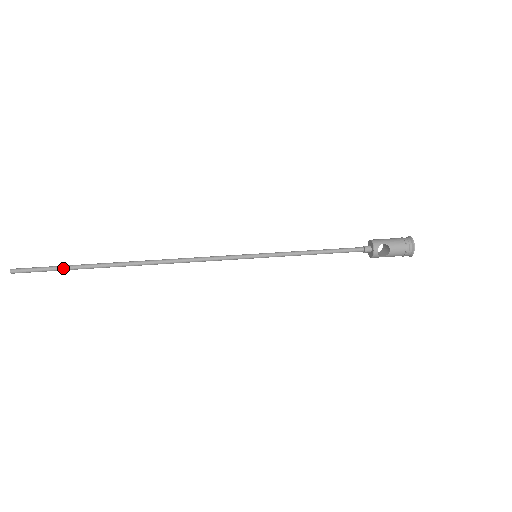
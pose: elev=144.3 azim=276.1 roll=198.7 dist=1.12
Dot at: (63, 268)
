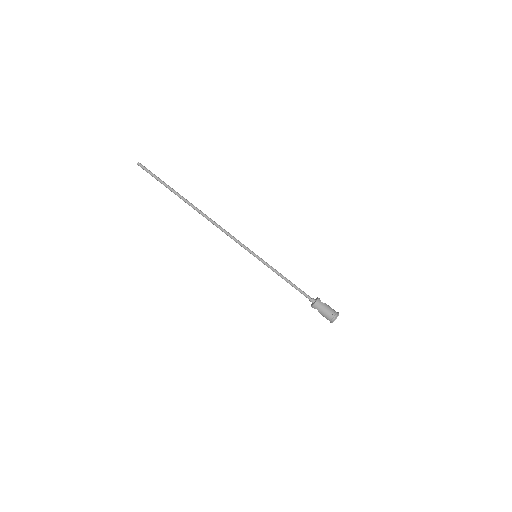
Dot at: occluded
